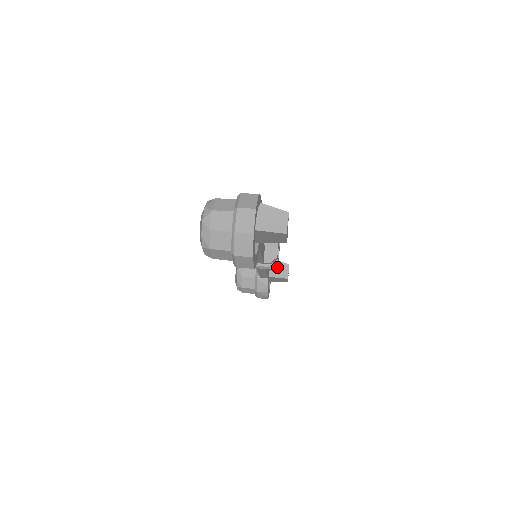
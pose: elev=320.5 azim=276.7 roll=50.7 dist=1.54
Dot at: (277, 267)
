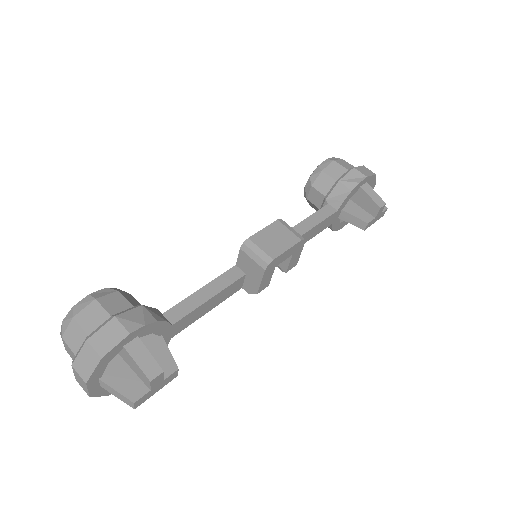
Dot at: (363, 202)
